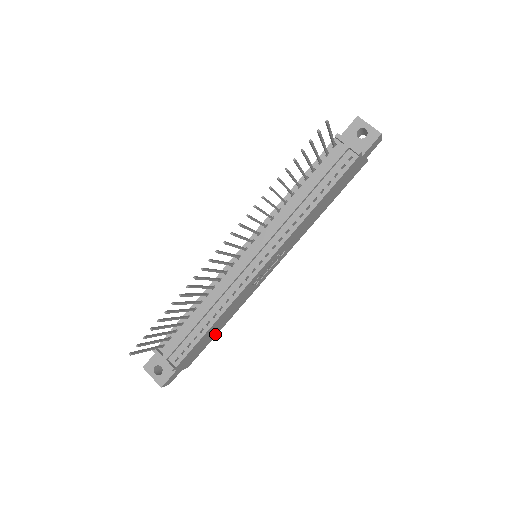
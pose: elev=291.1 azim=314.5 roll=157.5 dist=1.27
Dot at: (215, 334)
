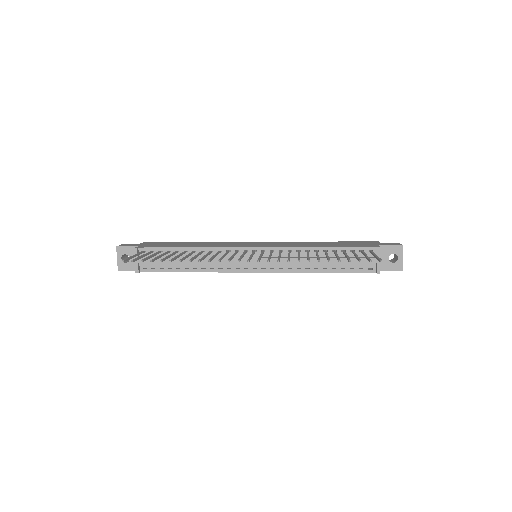
Dot at: occluded
